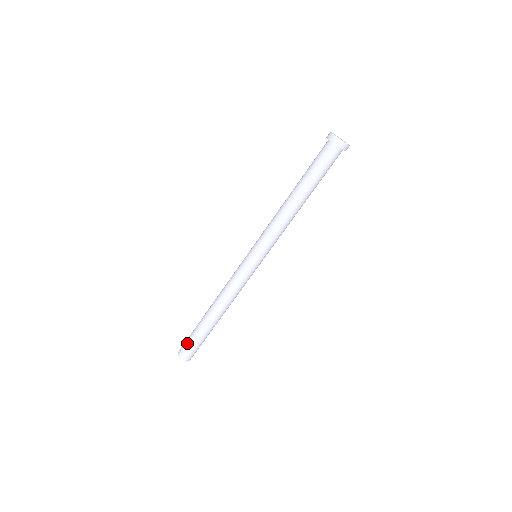
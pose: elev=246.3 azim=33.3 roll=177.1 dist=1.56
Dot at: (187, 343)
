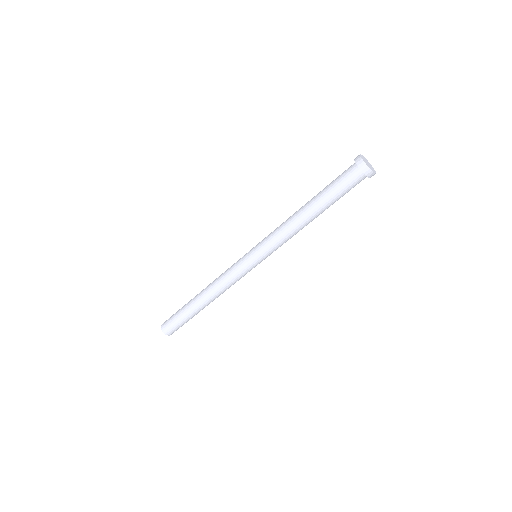
Dot at: (172, 320)
